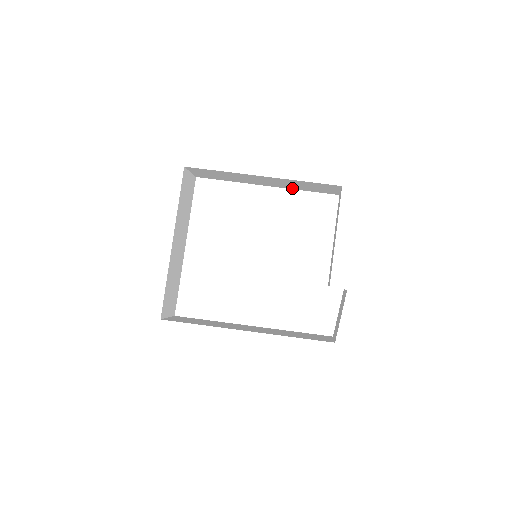
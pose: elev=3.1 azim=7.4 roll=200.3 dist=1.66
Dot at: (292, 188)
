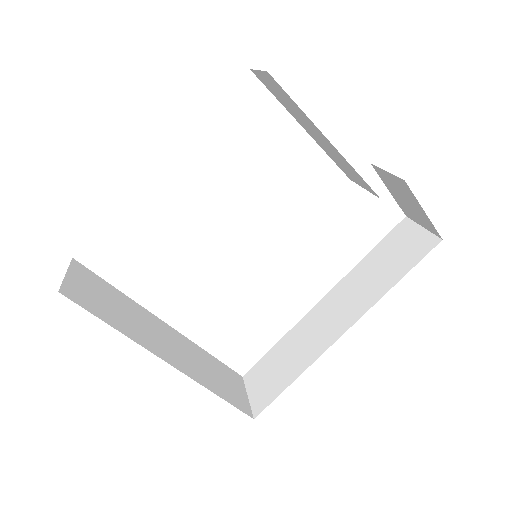
Dot at: occluded
